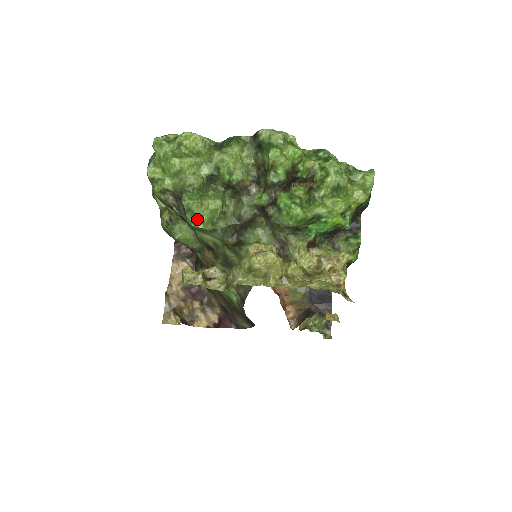
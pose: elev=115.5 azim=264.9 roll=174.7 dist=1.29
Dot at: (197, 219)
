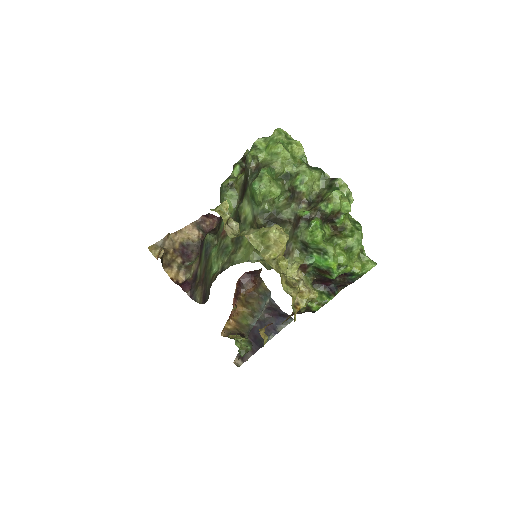
Dot at: (260, 186)
